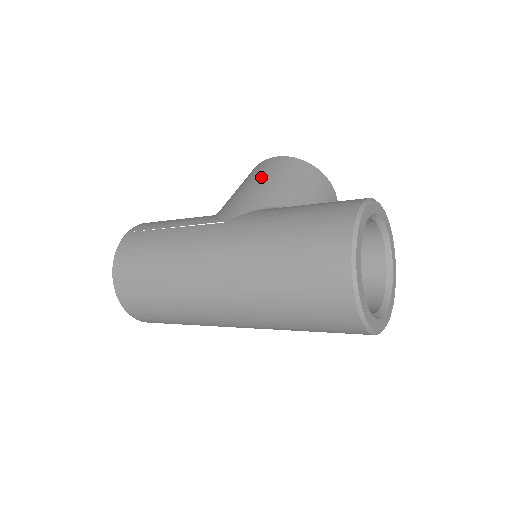
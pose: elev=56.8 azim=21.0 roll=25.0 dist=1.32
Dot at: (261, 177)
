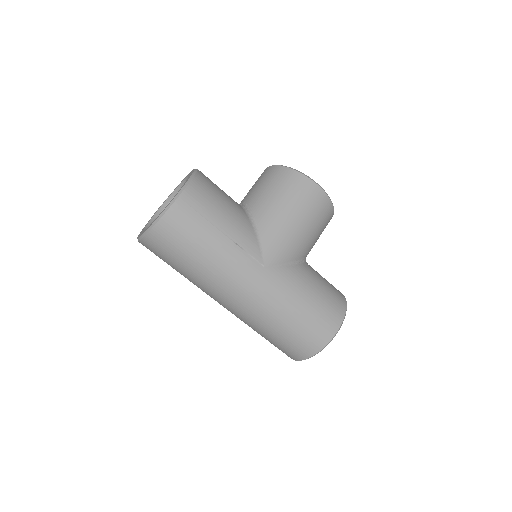
Dot at: (302, 216)
